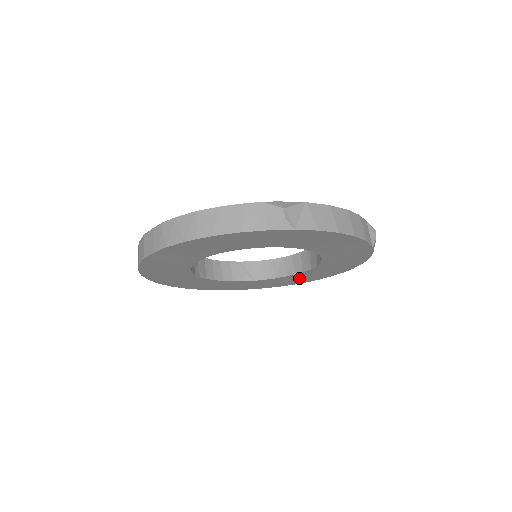
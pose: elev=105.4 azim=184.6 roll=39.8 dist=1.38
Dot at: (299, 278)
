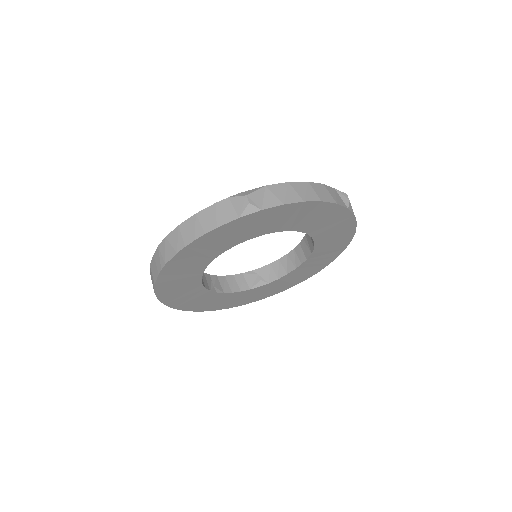
Dot at: (309, 268)
